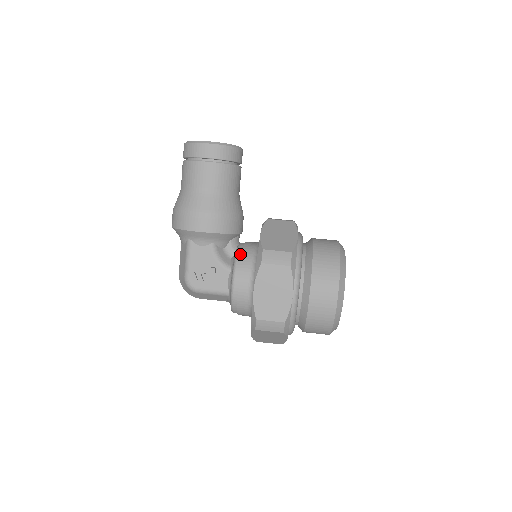
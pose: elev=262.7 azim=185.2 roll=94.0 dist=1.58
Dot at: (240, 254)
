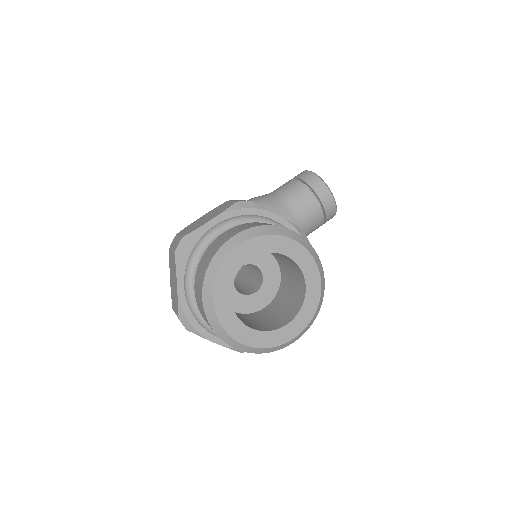
Dot at: occluded
